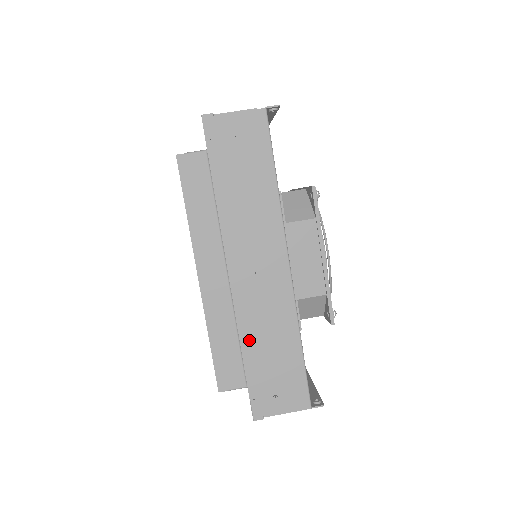
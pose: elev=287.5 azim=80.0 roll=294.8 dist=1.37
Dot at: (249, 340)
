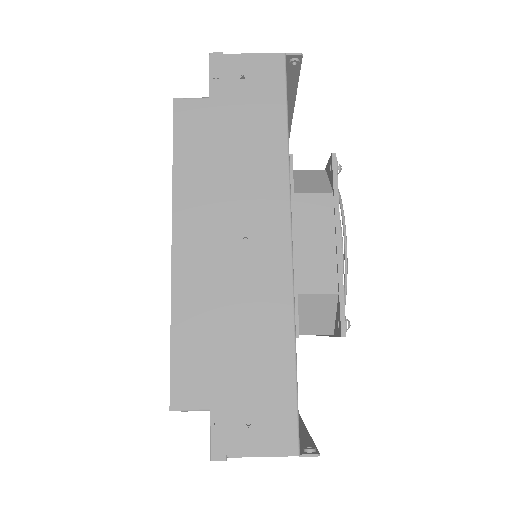
Dot at: (223, 333)
